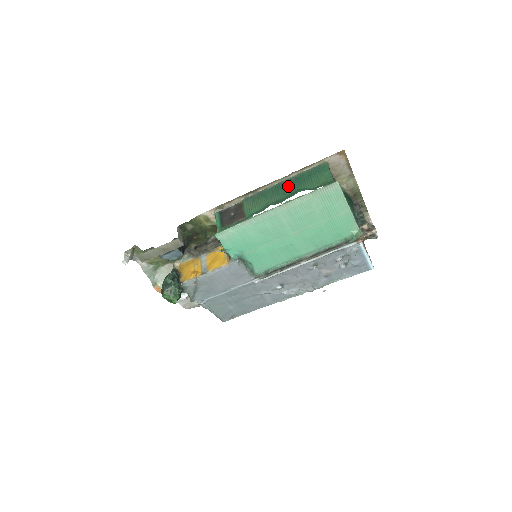
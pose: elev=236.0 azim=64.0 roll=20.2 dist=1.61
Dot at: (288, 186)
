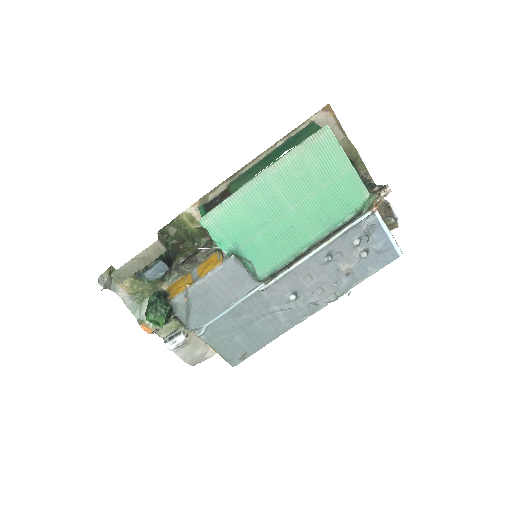
Dot at: (275, 154)
